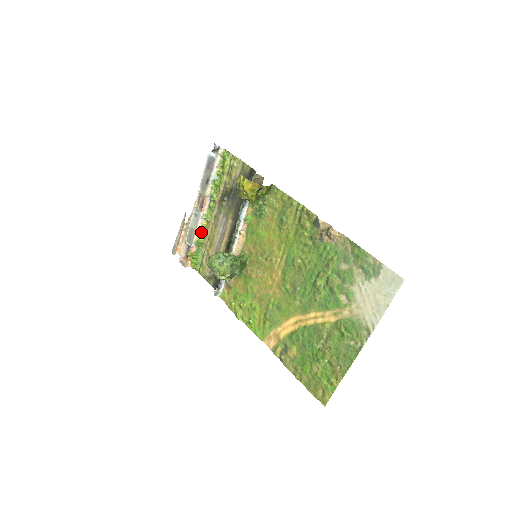
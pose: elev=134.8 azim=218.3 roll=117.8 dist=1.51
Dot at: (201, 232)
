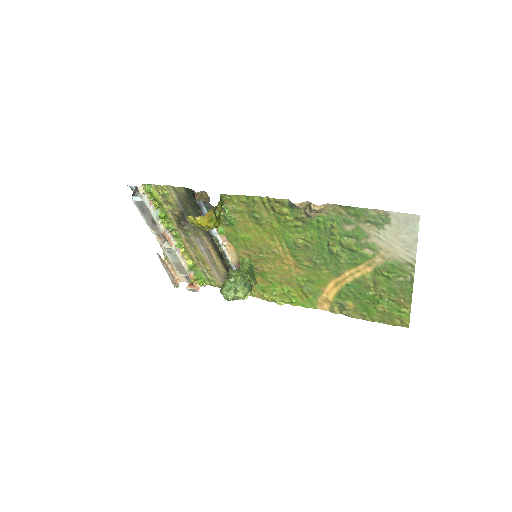
Dot at: (185, 258)
